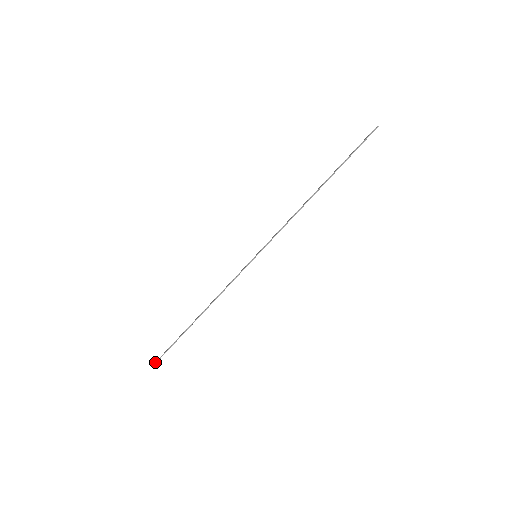
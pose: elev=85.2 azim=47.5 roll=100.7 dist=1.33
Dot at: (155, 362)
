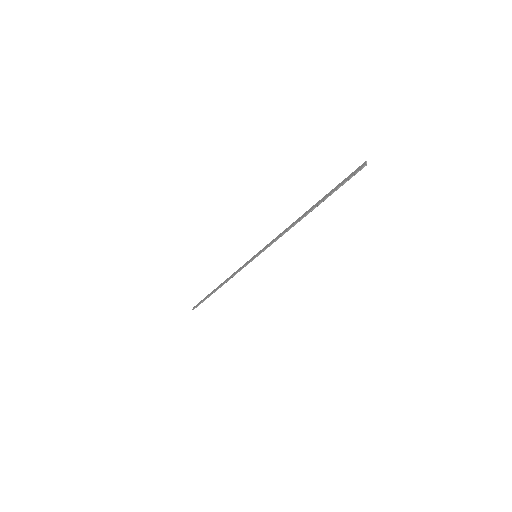
Dot at: (193, 309)
